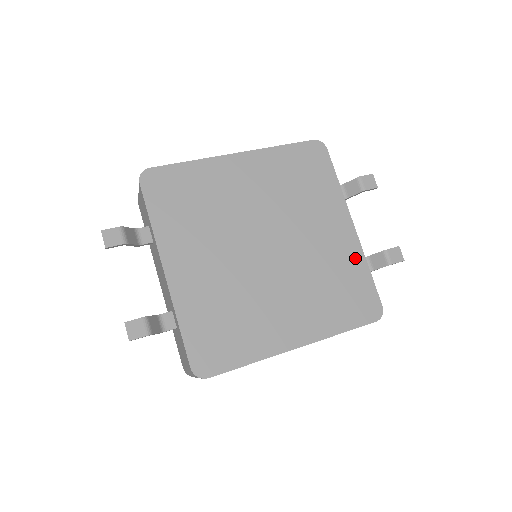
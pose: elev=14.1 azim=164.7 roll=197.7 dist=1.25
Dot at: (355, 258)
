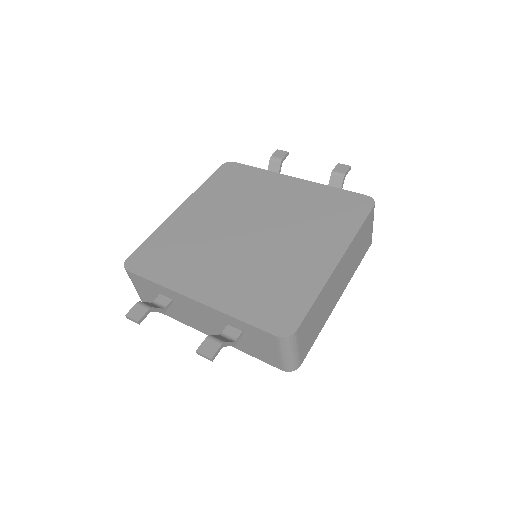
Dot at: (317, 190)
